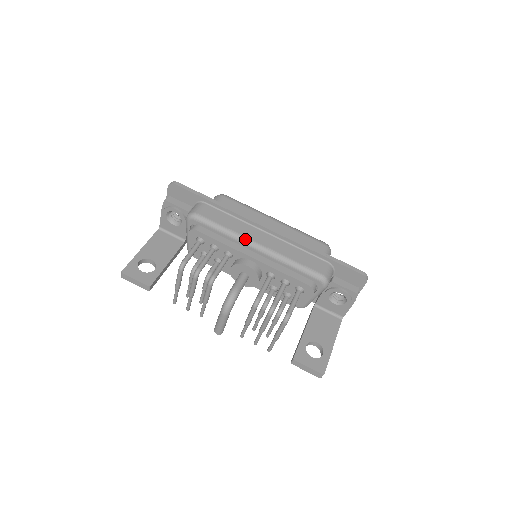
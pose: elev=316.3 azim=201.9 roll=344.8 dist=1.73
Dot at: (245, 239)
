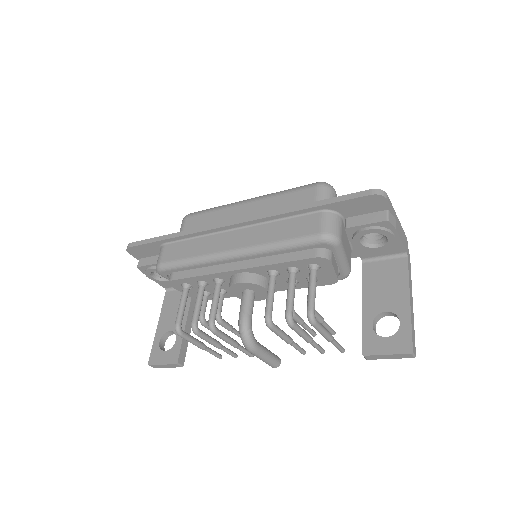
Dot at: (216, 256)
